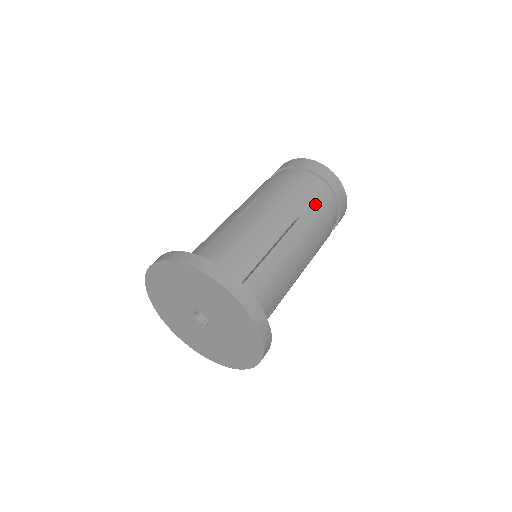
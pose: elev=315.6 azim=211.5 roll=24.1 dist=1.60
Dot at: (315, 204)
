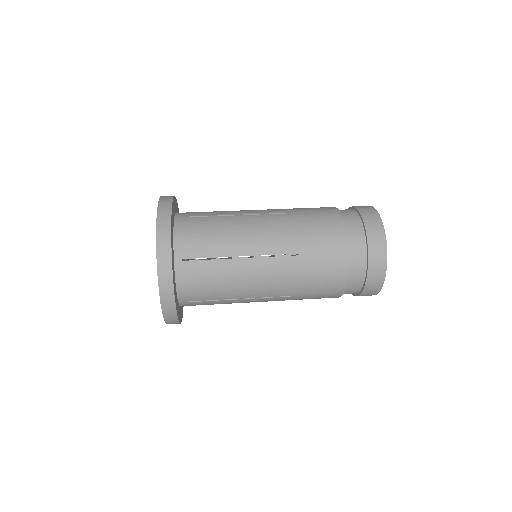
Dot at: (329, 257)
